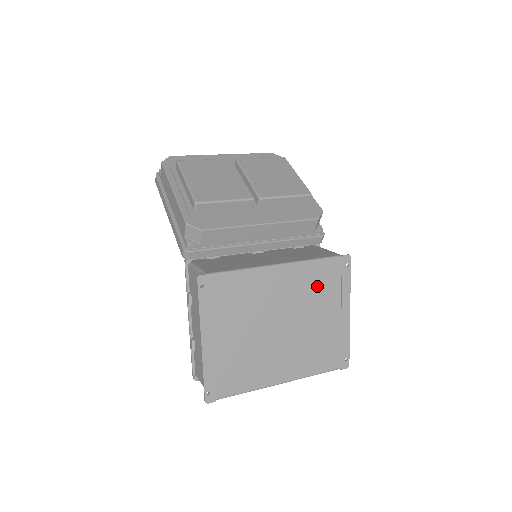
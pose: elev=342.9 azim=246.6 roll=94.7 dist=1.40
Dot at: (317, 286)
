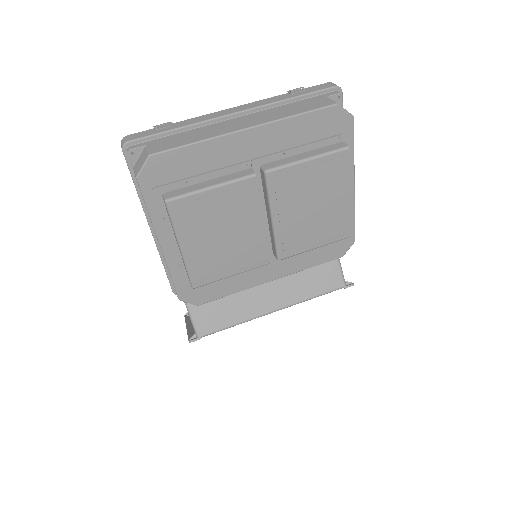
Dot at: occluded
